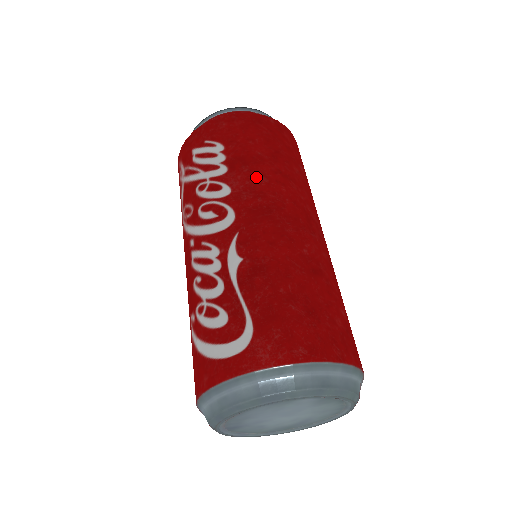
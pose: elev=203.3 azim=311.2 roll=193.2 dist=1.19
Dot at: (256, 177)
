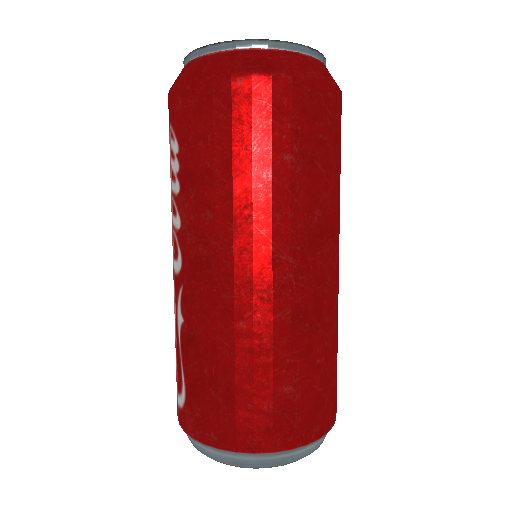
Dot at: (200, 210)
